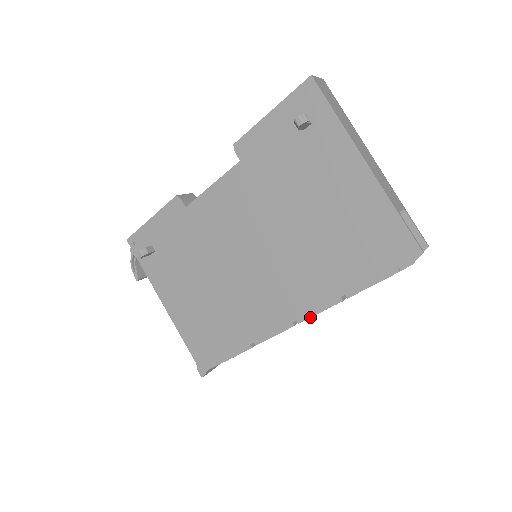
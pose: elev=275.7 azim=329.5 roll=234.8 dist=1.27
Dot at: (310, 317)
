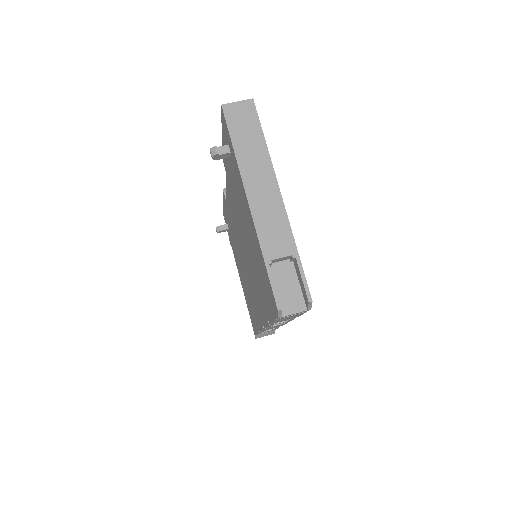
Dot at: (265, 327)
